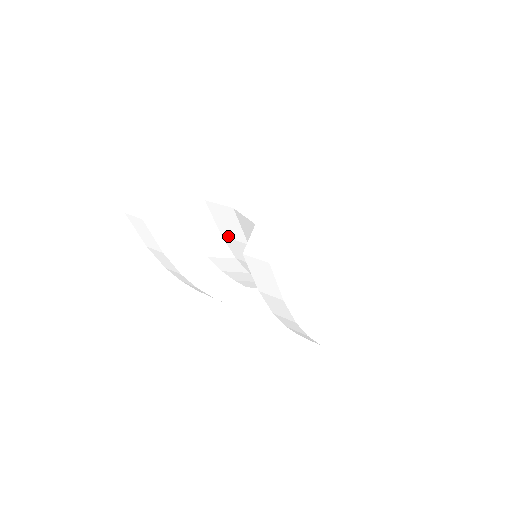
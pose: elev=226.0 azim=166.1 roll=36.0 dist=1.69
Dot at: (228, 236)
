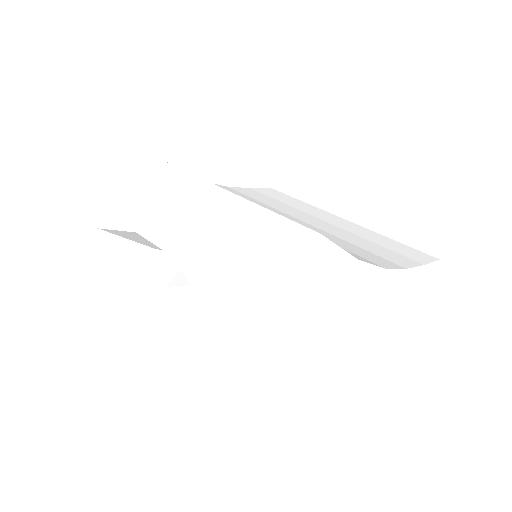
Dot at: occluded
